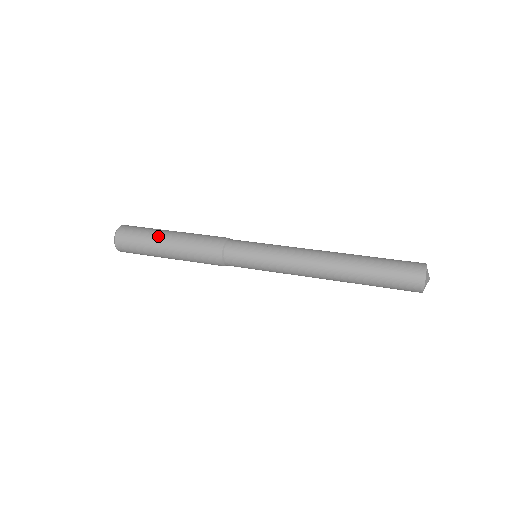
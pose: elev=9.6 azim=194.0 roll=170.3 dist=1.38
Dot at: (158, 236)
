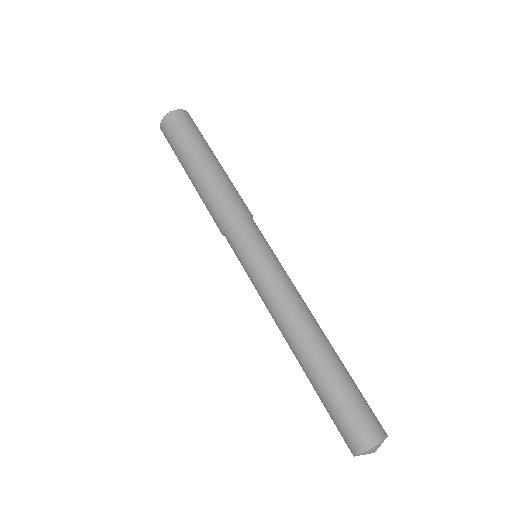
Dot at: (212, 151)
